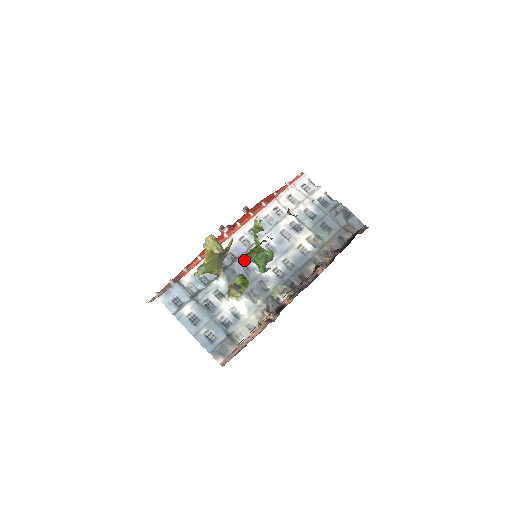
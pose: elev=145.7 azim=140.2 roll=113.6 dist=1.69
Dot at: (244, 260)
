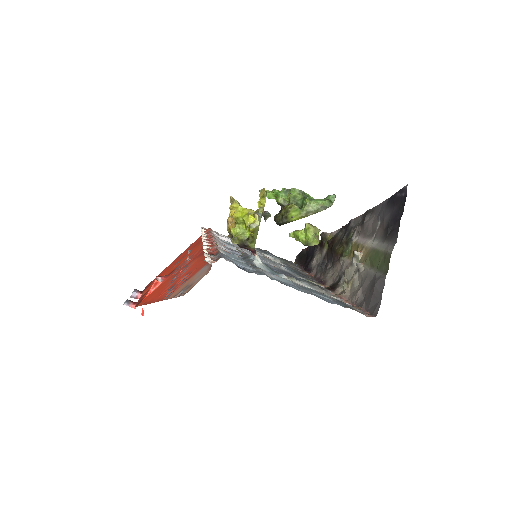
Dot at: occluded
